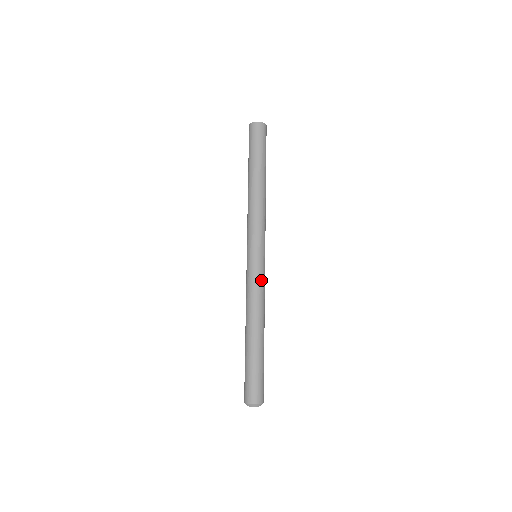
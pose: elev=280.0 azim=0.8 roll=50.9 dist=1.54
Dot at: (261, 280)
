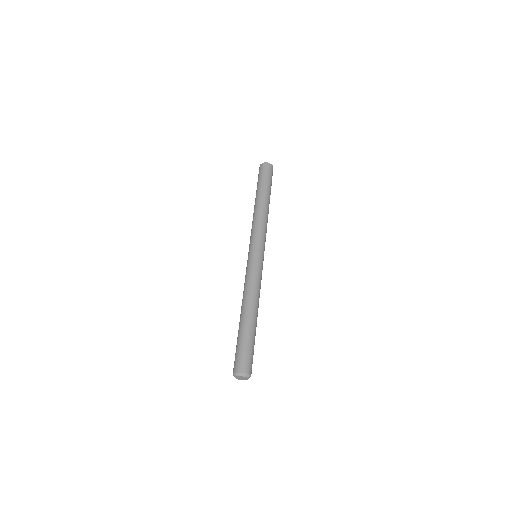
Dot at: (259, 272)
